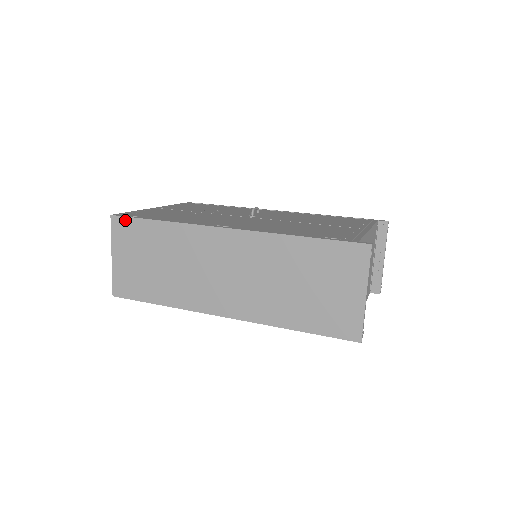
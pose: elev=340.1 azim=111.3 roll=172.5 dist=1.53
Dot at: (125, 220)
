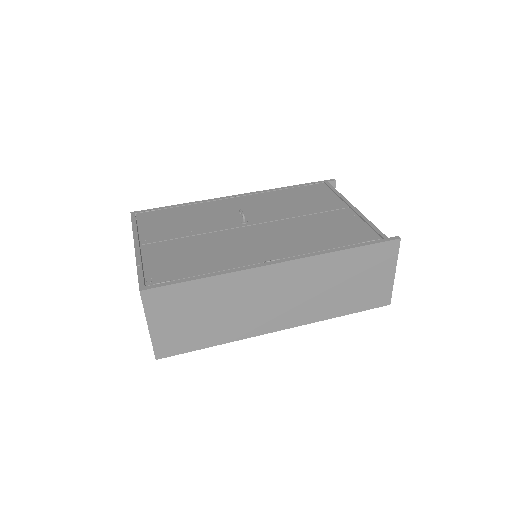
Dot at: (160, 290)
